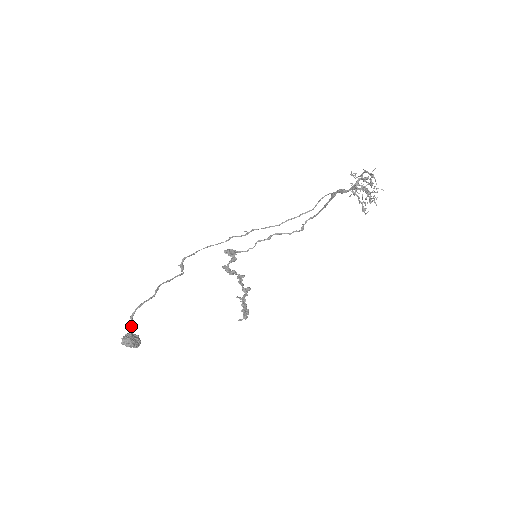
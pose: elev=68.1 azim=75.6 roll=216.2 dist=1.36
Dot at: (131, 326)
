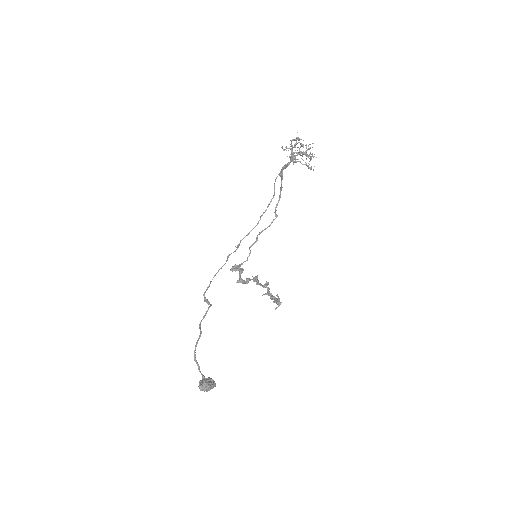
Dot at: (199, 368)
